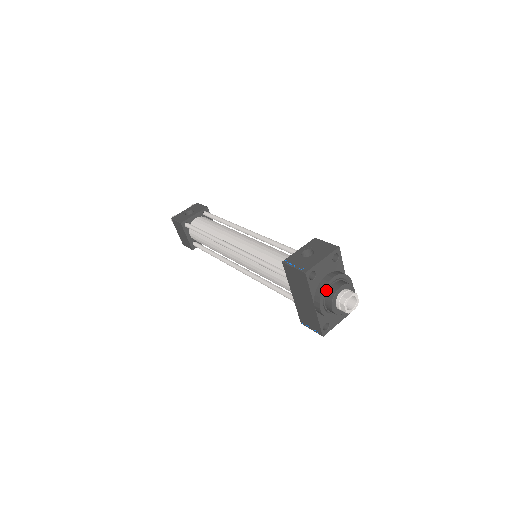
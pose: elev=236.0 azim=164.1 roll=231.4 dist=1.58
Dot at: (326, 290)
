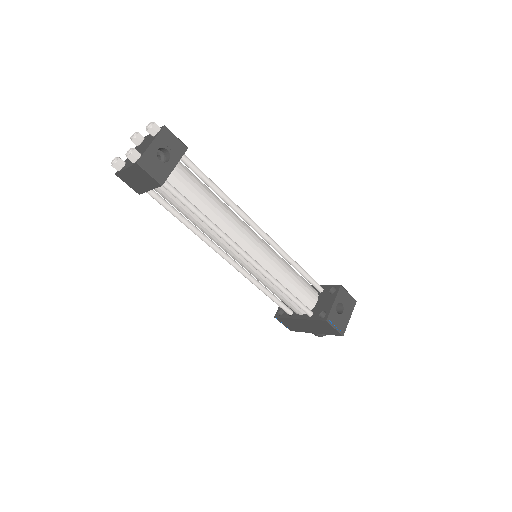
Dot at: occluded
